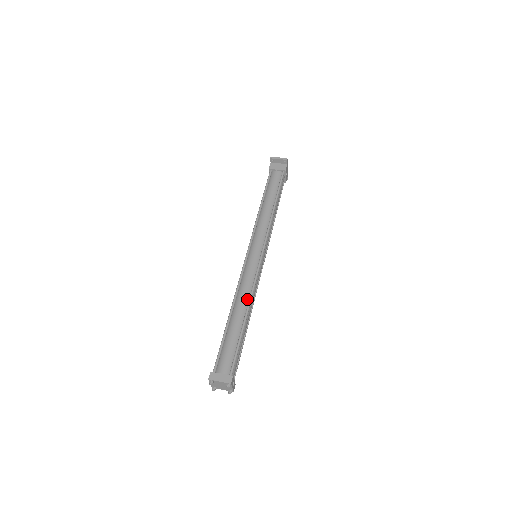
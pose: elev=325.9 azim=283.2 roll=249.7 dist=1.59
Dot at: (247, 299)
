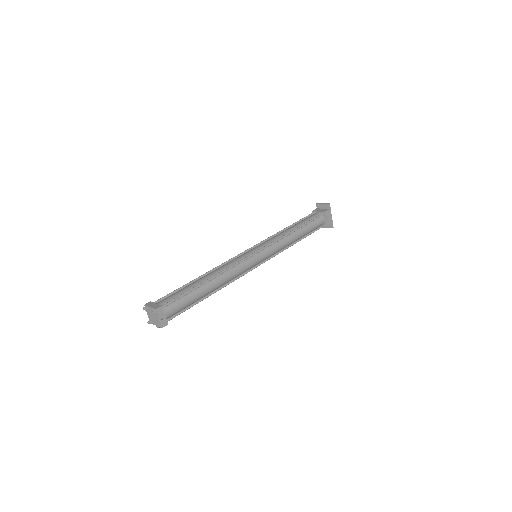
Dot at: (220, 272)
